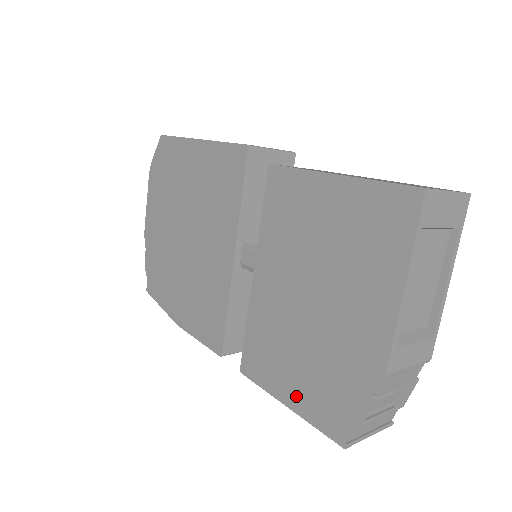
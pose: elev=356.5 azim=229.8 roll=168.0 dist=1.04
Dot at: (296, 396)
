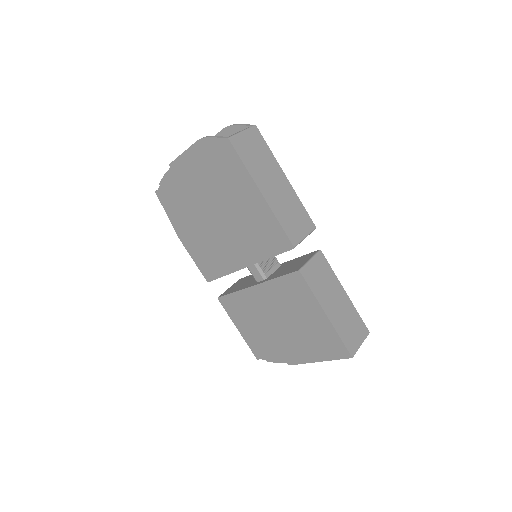
Dot at: (246, 333)
